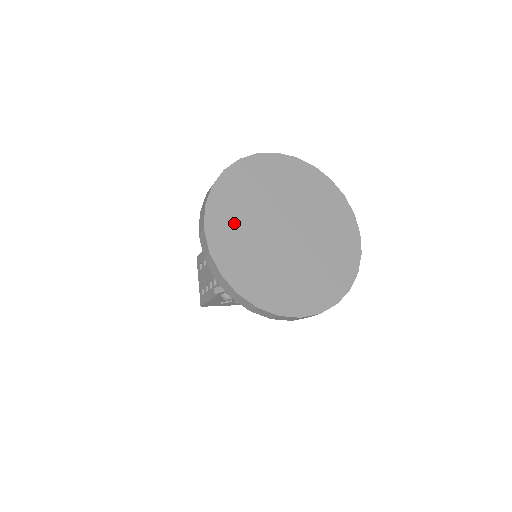
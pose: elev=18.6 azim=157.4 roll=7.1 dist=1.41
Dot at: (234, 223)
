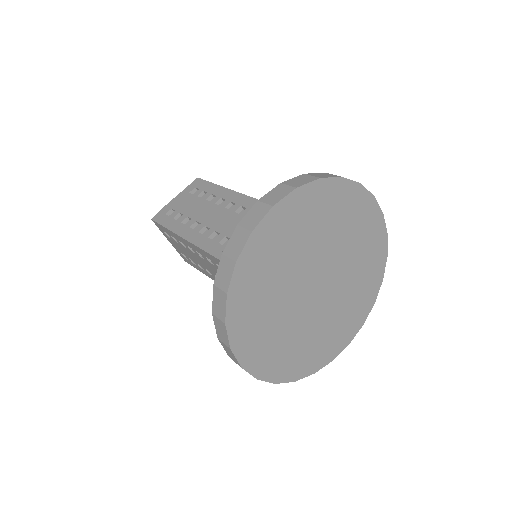
Dot at: (265, 334)
